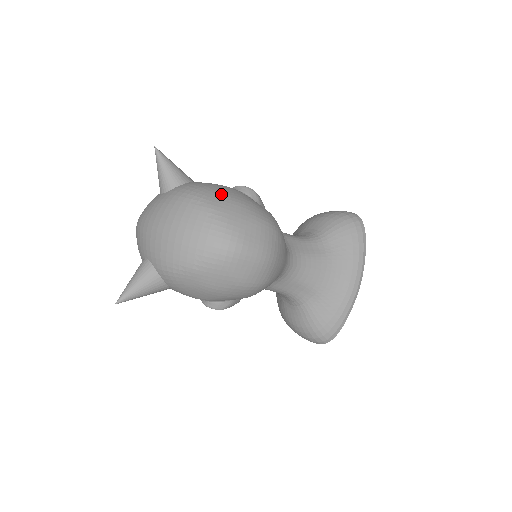
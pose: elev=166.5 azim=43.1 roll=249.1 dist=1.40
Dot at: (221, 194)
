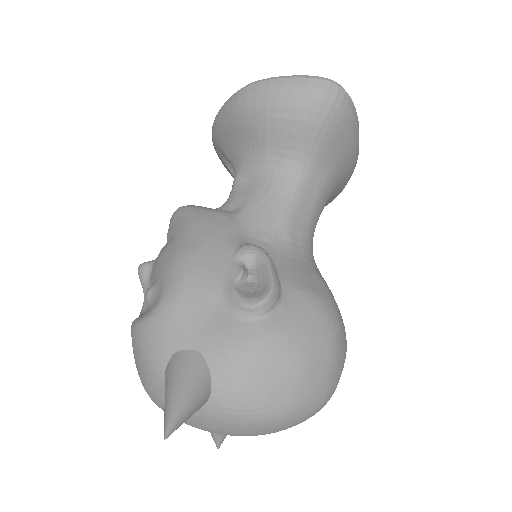
Dot at: (283, 382)
